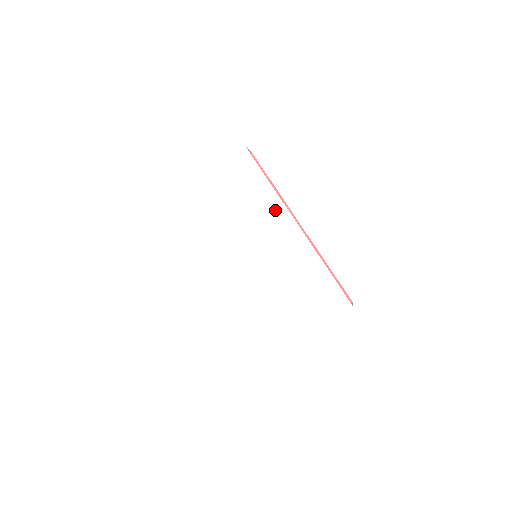
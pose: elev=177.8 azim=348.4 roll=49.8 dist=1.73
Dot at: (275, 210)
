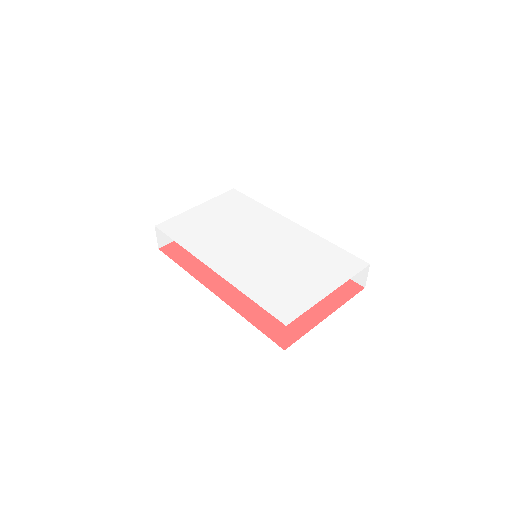
Dot at: (269, 216)
